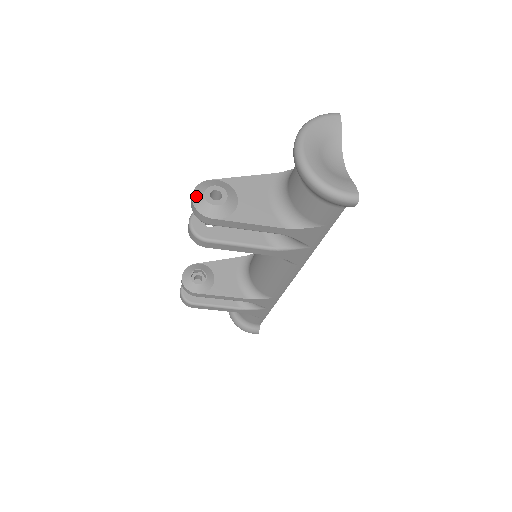
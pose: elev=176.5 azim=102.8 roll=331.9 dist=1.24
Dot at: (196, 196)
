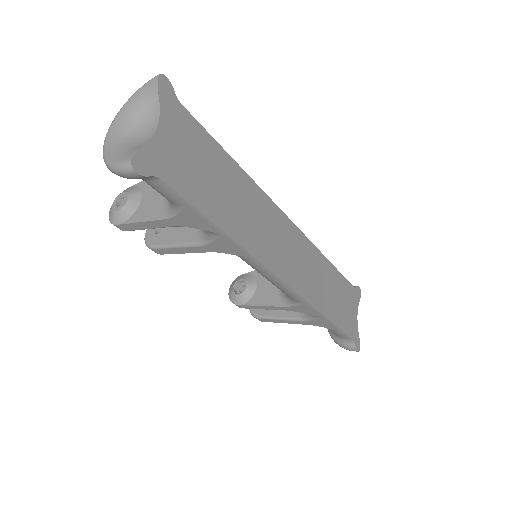
Dot at: (111, 207)
